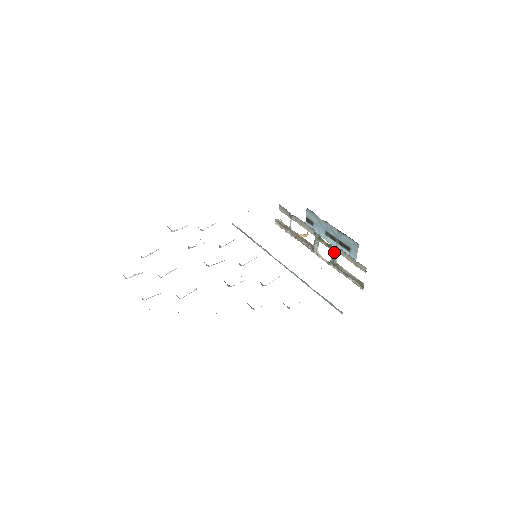
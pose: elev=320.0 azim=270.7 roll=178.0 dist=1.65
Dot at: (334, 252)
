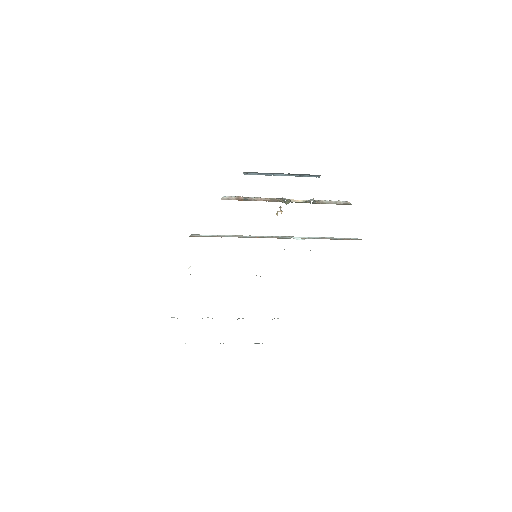
Dot at: occluded
